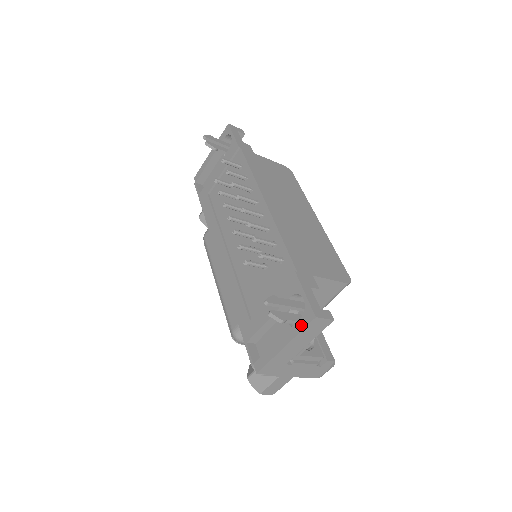
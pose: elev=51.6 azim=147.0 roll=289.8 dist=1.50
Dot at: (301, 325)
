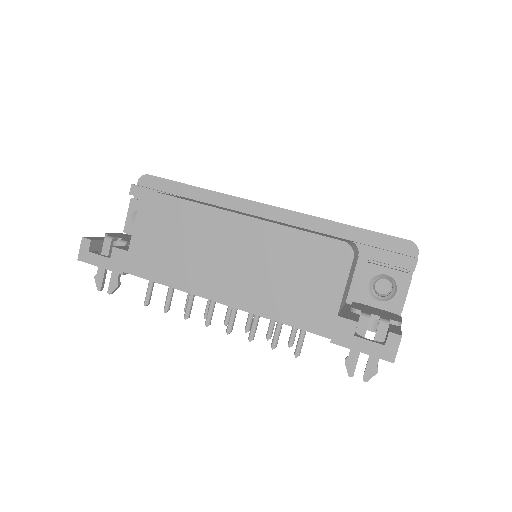
Dot at: occluded
